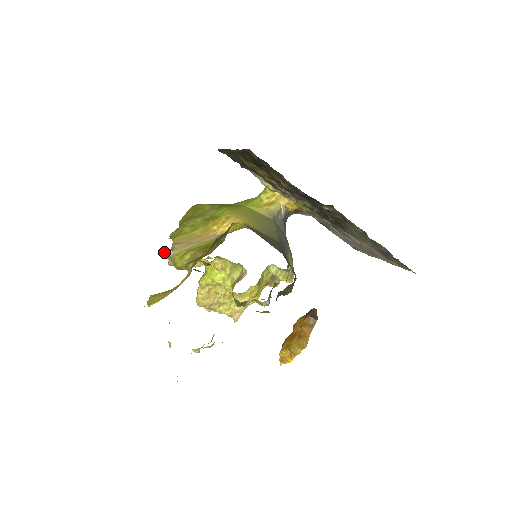
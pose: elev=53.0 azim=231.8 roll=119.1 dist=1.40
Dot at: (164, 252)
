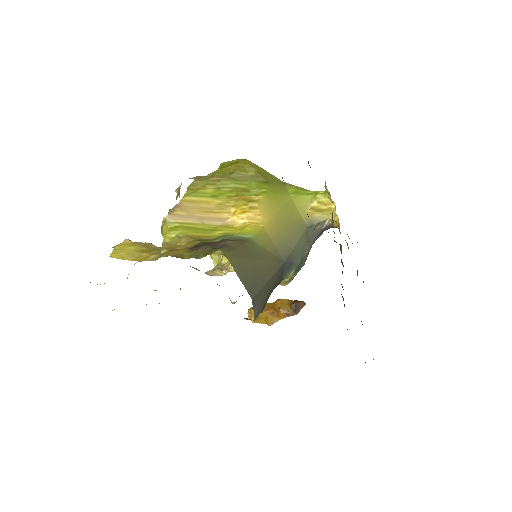
Dot at: occluded
